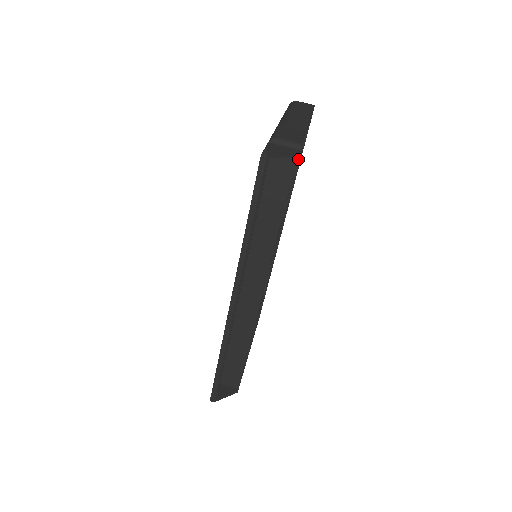
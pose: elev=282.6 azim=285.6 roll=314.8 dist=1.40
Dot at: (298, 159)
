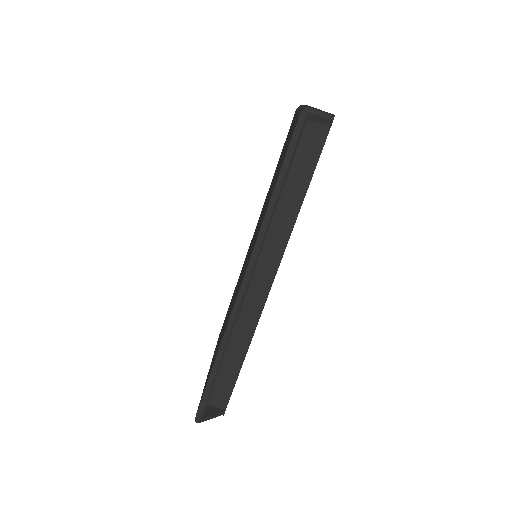
Dot at: occluded
